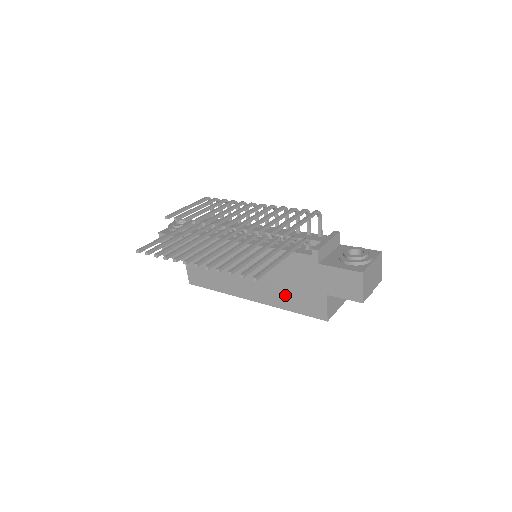
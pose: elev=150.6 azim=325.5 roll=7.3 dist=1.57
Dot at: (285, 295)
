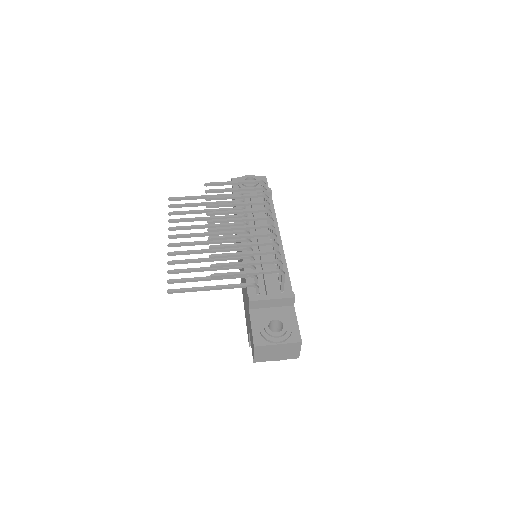
Dot at: occluded
